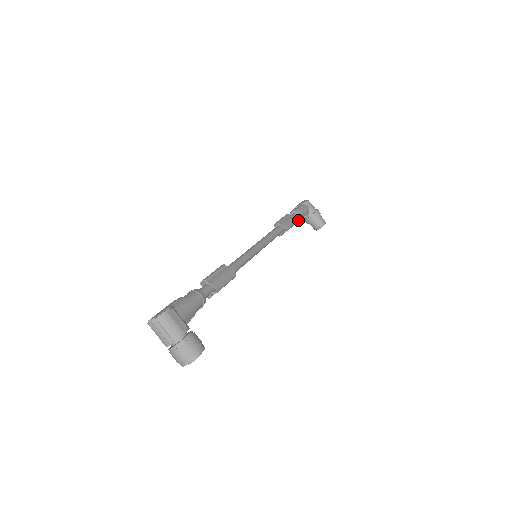
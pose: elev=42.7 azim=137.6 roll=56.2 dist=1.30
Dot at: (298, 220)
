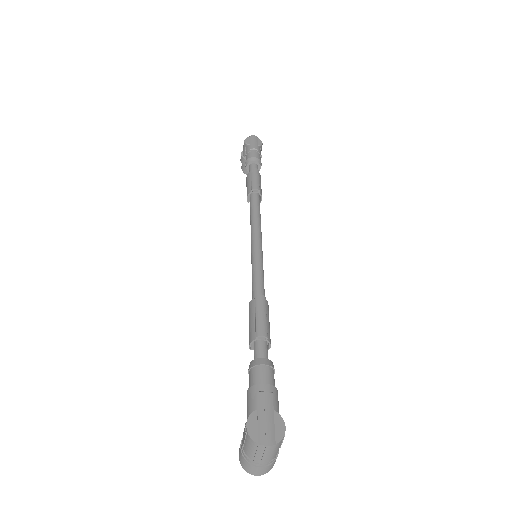
Dot at: occluded
